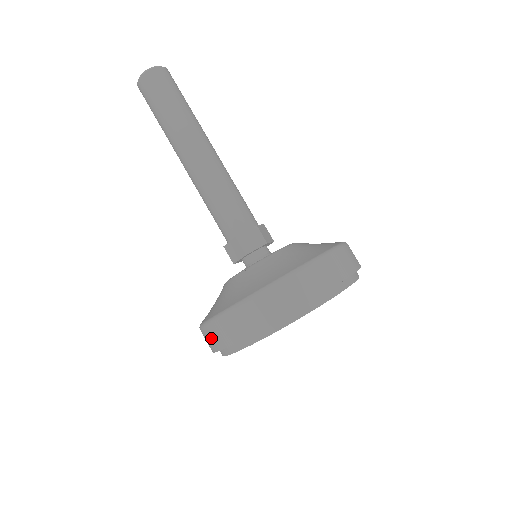
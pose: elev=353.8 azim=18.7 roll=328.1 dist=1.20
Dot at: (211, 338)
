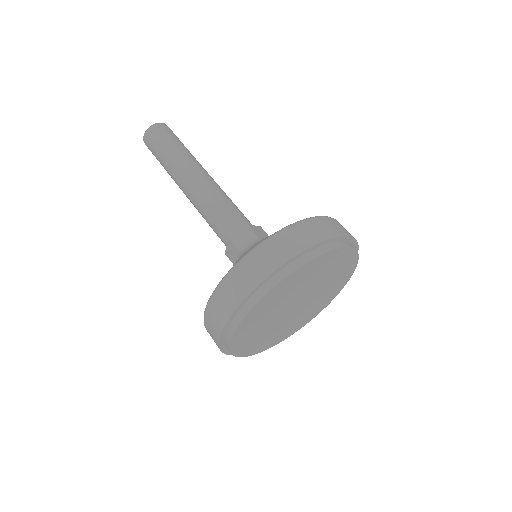
Dot at: (211, 332)
